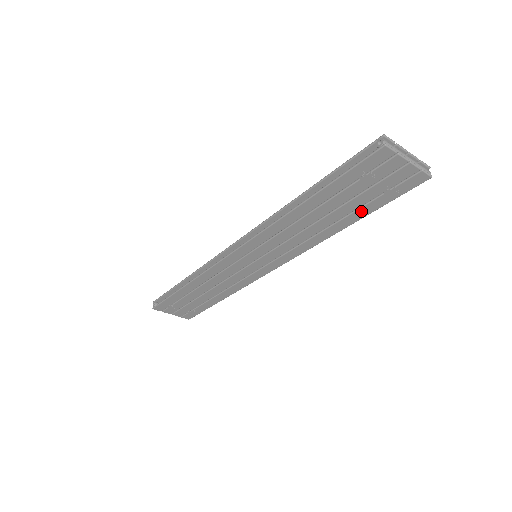
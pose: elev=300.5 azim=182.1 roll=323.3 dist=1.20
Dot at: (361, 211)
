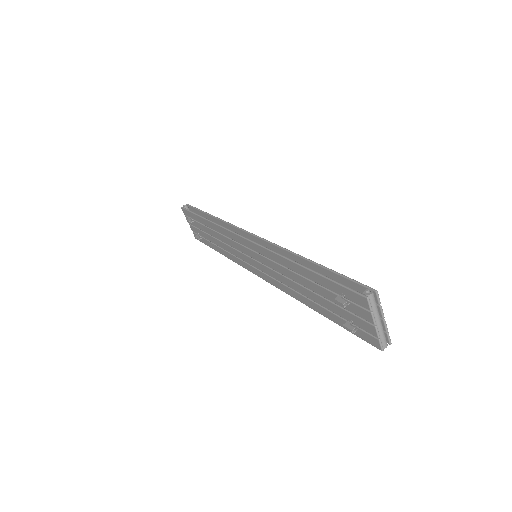
Dot at: (329, 313)
